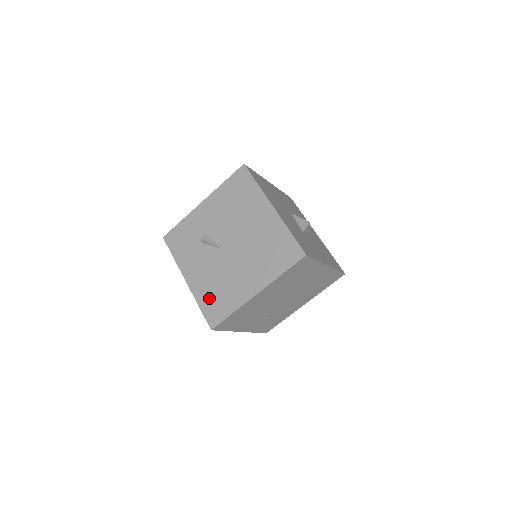
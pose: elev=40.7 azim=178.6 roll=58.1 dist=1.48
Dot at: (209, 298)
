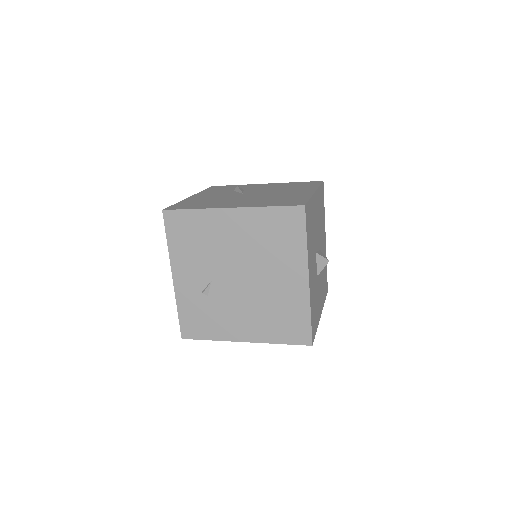
Dot at: (191, 202)
